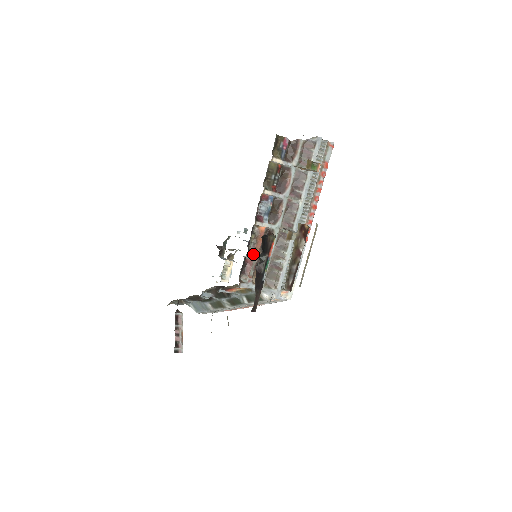
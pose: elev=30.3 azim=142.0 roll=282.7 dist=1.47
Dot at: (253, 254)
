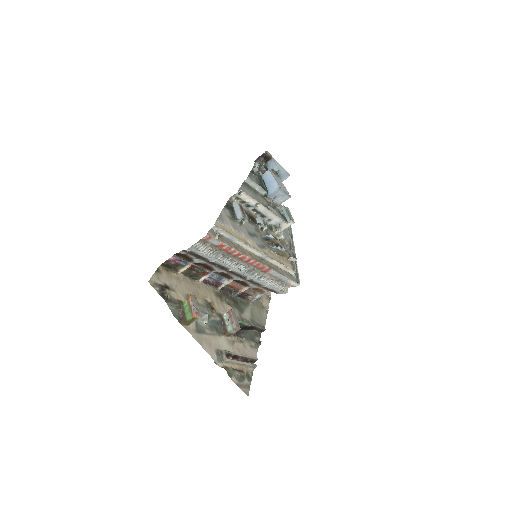
Dot at: (239, 292)
